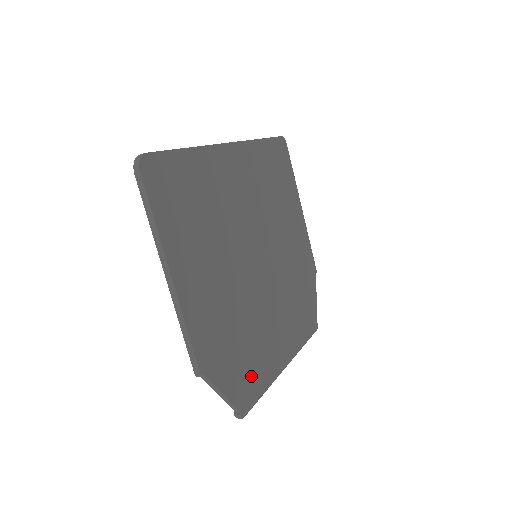
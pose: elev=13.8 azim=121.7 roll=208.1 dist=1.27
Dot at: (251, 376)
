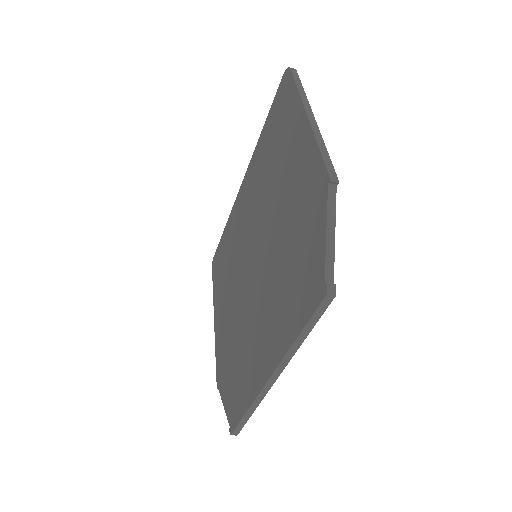
Dot at: occluded
